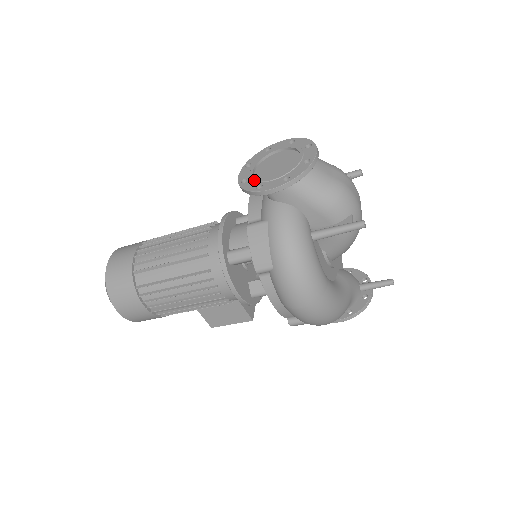
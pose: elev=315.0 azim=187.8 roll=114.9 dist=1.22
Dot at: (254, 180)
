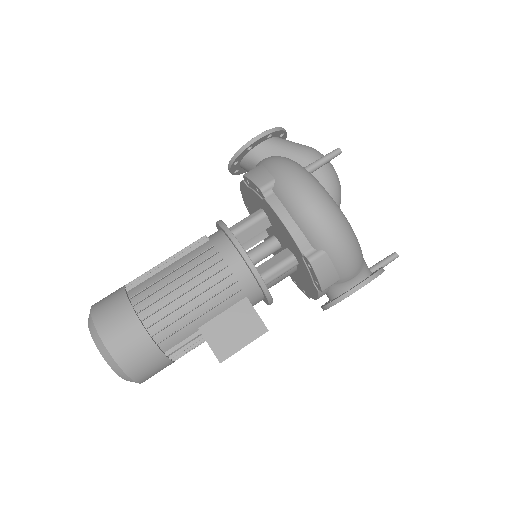
Dot at: occluded
